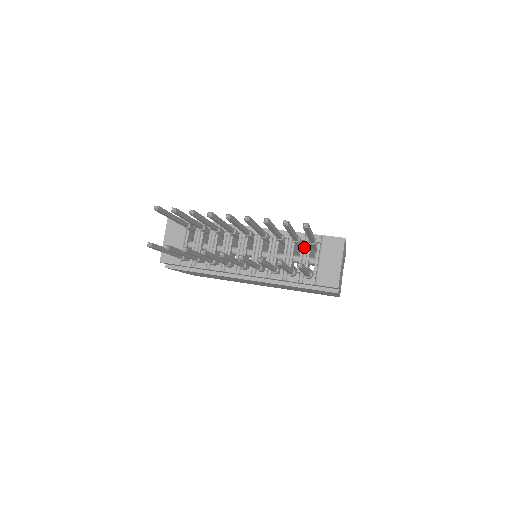
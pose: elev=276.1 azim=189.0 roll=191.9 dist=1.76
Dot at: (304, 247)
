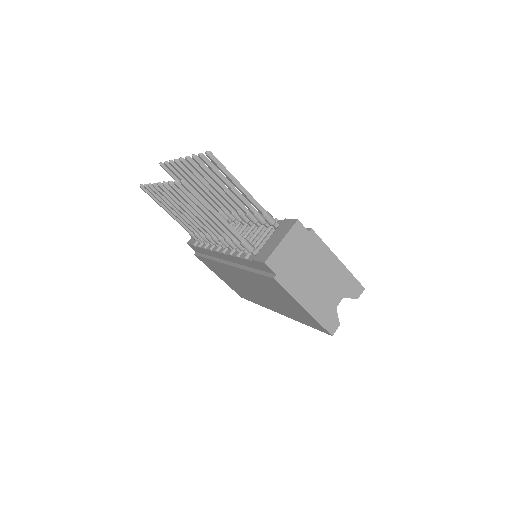
Dot at: (267, 228)
